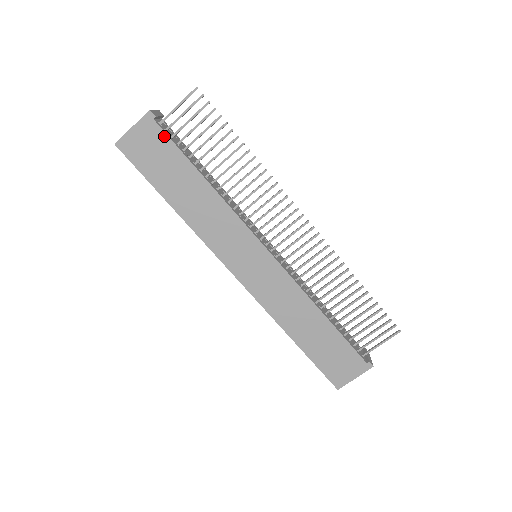
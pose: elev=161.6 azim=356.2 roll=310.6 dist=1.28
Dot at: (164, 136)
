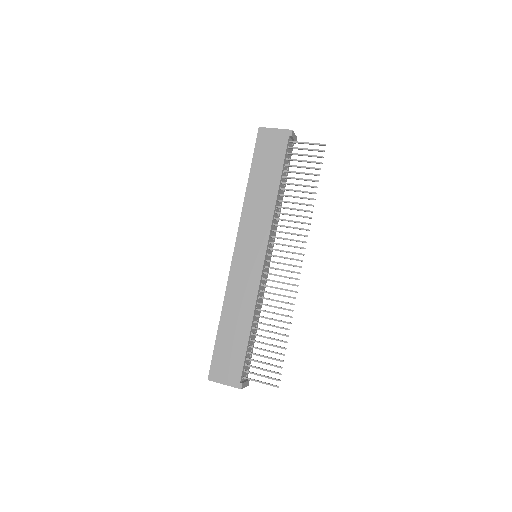
Dot at: (285, 148)
